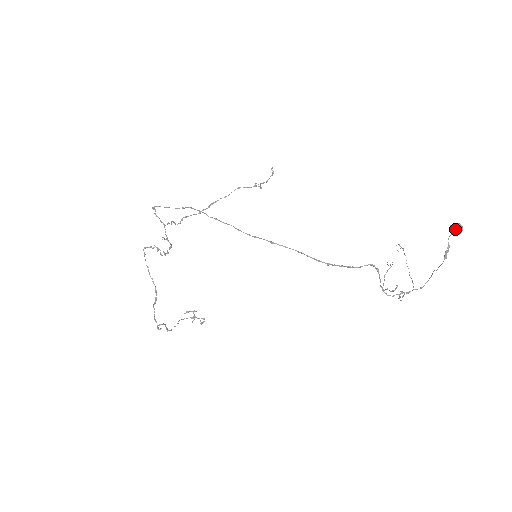
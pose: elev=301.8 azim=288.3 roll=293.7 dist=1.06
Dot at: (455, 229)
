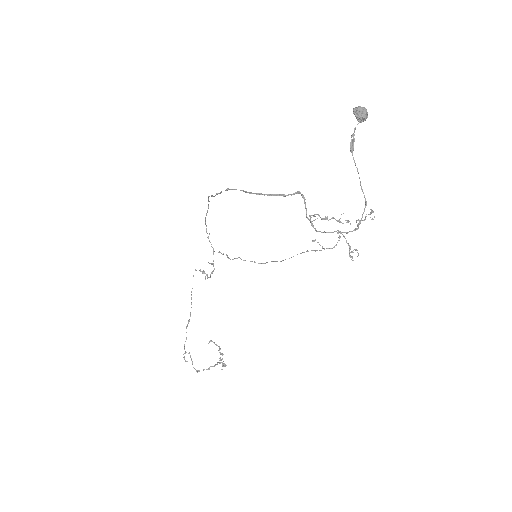
Dot at: (354, 111)
